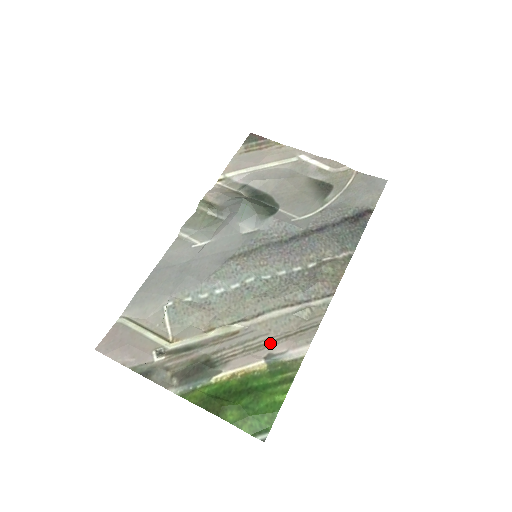
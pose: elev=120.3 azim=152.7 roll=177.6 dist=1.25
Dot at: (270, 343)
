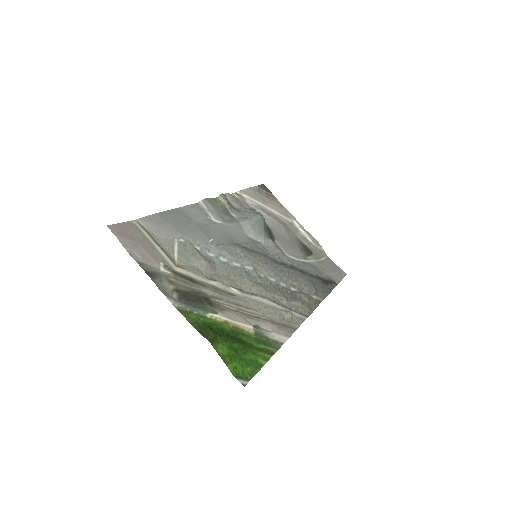
Dot at: (259, 318)
